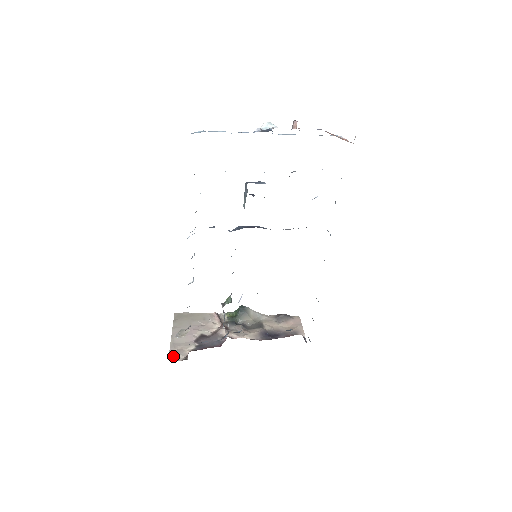
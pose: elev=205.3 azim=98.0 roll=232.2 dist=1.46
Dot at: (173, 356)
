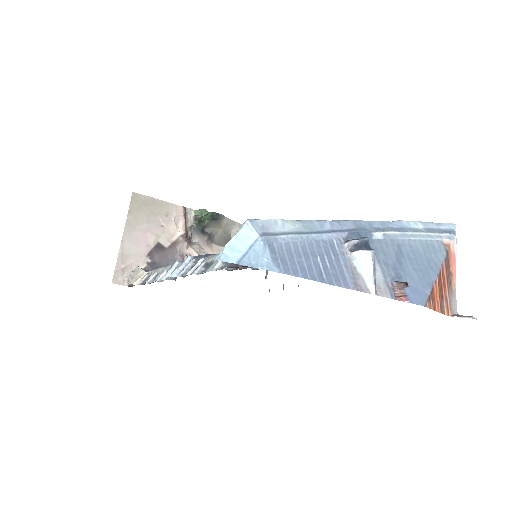
Dot at: (118, 277)
